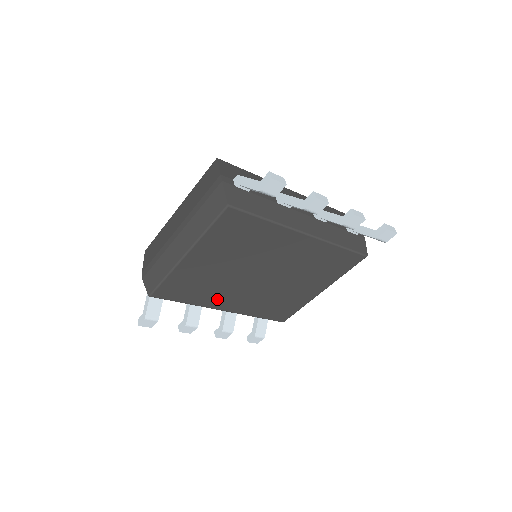
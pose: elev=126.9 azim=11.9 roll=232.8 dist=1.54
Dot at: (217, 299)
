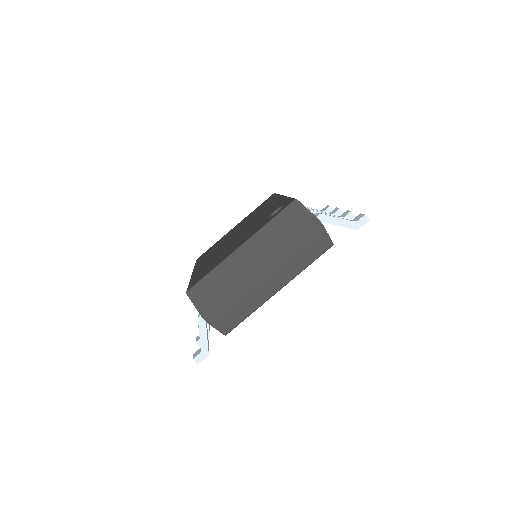
Dot at: occluded
